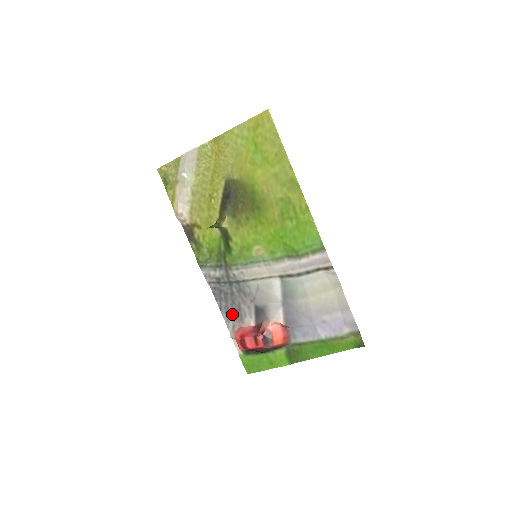
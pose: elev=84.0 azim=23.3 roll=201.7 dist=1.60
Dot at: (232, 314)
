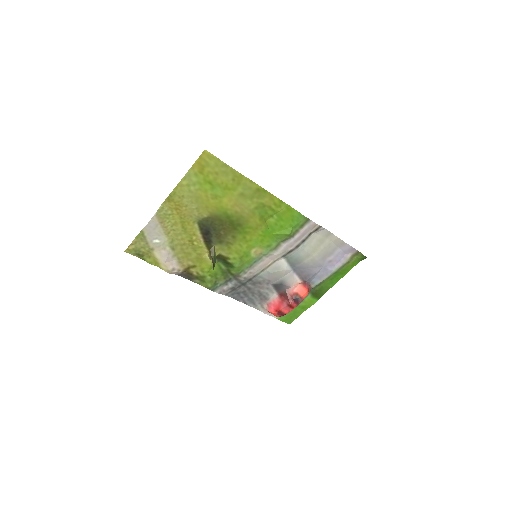
Dot at: (256, 300)
